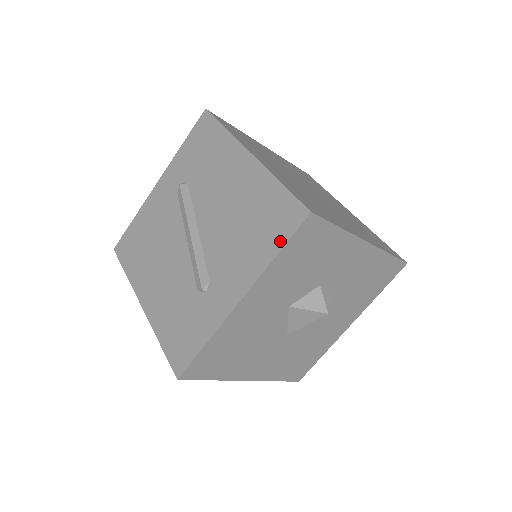
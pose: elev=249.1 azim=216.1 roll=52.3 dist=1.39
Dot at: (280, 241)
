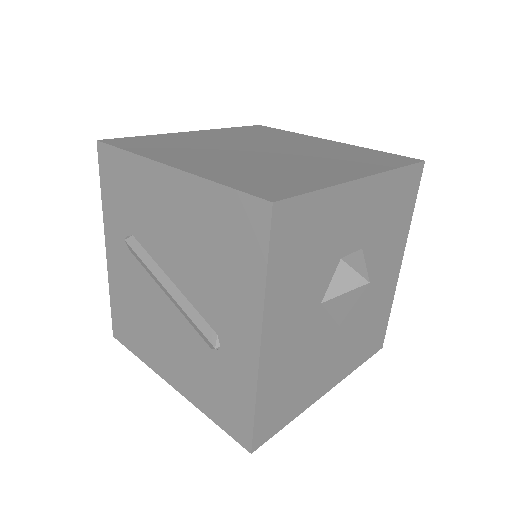
Dot at: (260, 255)
